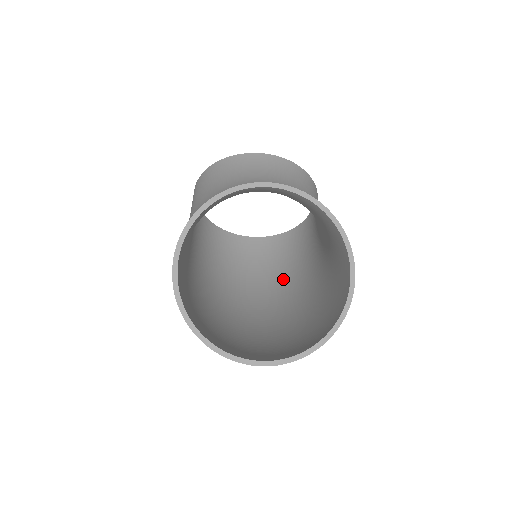
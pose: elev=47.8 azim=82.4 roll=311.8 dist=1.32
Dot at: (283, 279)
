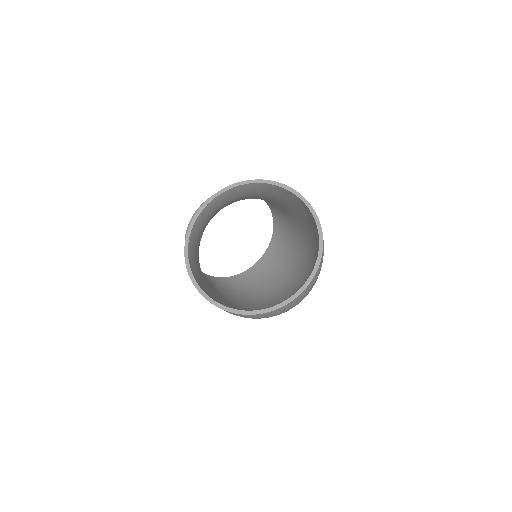
Dot at: (294, 258)
